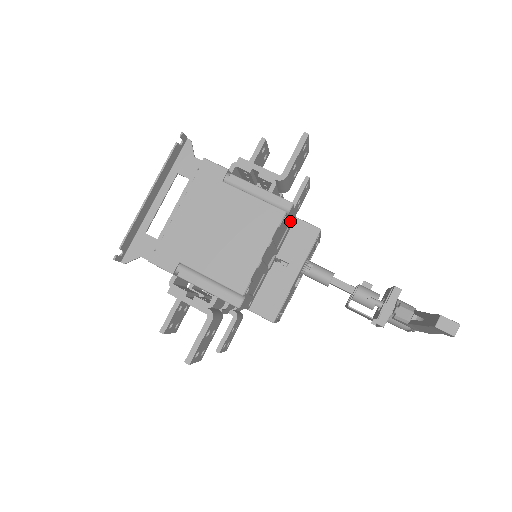
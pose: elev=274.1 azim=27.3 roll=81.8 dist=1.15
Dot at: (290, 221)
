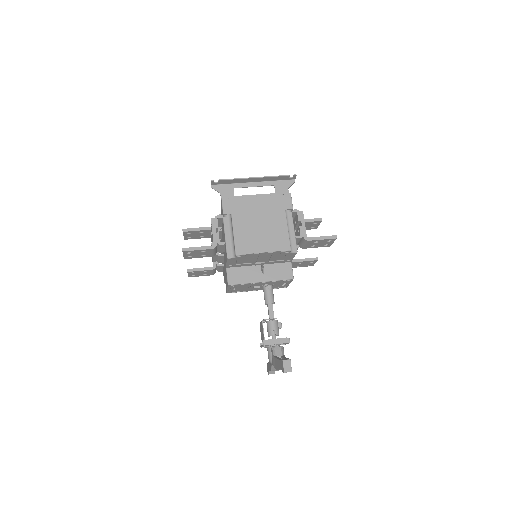
Dot at: (287, 258)
